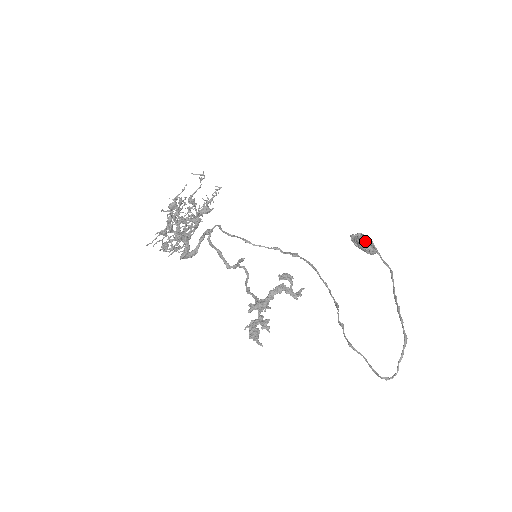
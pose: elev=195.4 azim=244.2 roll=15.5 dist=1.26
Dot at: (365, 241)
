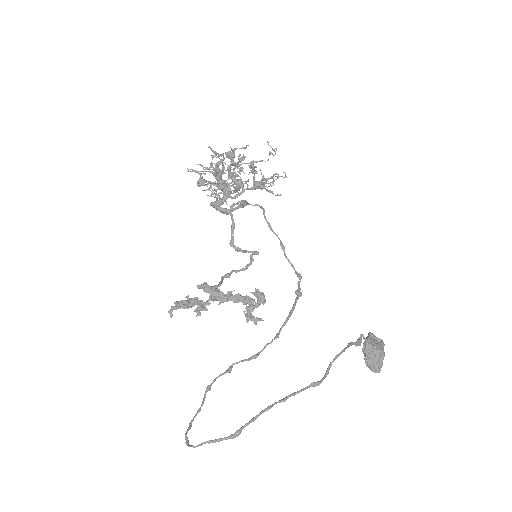
Dot at: (355, 342)
